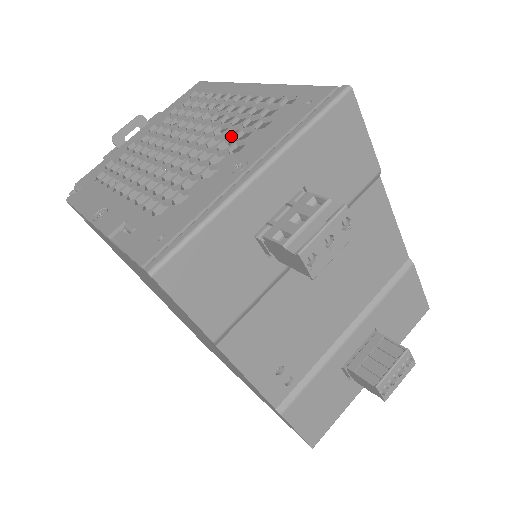
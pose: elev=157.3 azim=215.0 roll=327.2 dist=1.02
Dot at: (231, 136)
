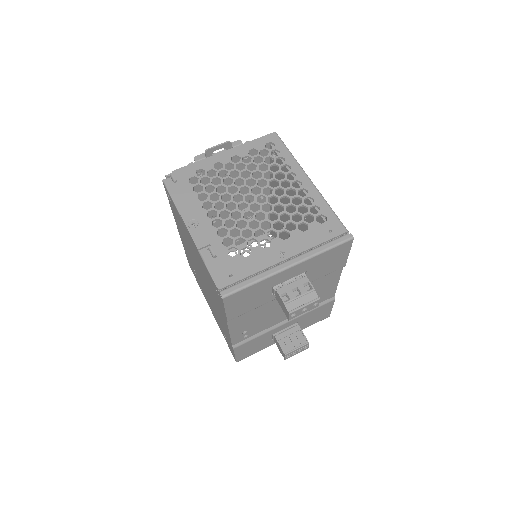
Dot at: occluded
